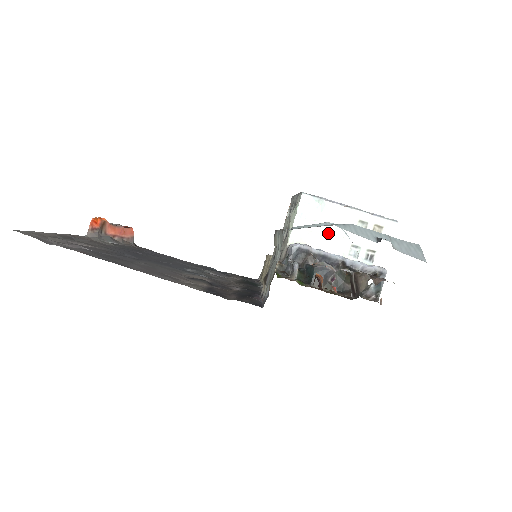
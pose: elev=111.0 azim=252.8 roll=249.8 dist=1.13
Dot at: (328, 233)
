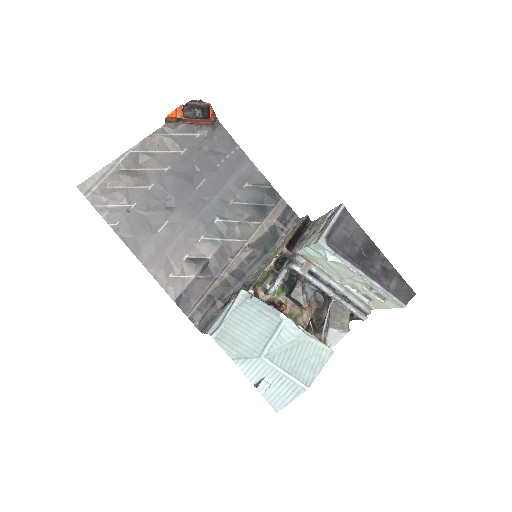
Dot at: (334, 269)
